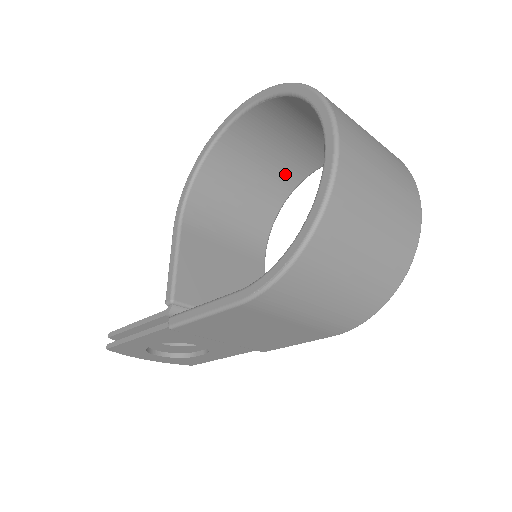
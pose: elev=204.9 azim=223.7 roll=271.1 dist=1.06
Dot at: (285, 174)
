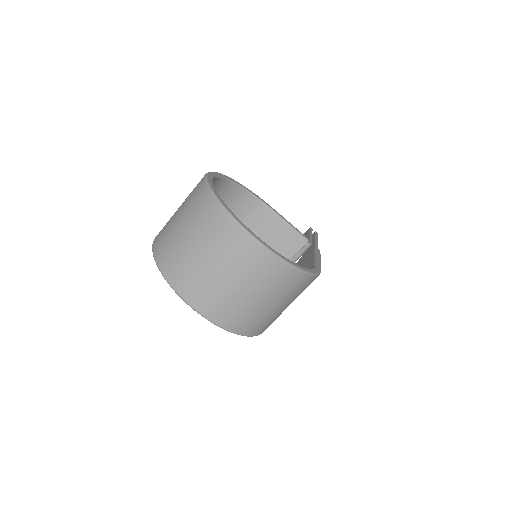
Dot at: occluded
